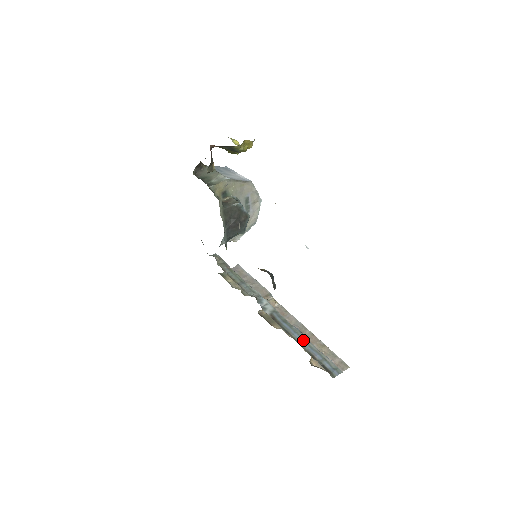
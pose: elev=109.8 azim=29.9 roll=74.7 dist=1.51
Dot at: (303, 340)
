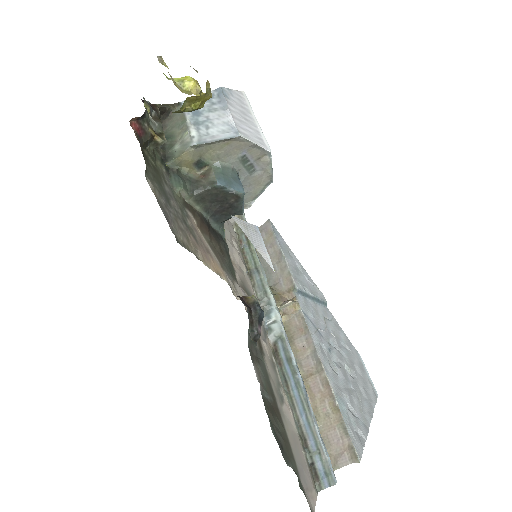
Dot at: (301, 405)
